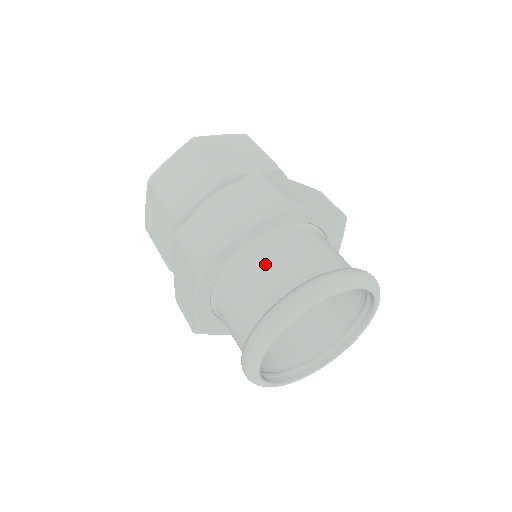
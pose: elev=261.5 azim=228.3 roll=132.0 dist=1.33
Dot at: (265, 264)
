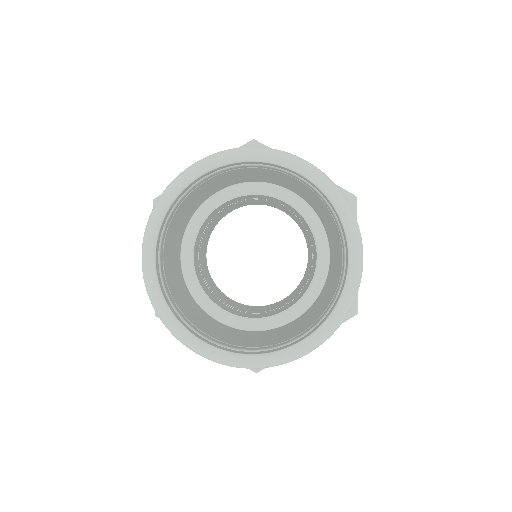
Dot at: occluded
